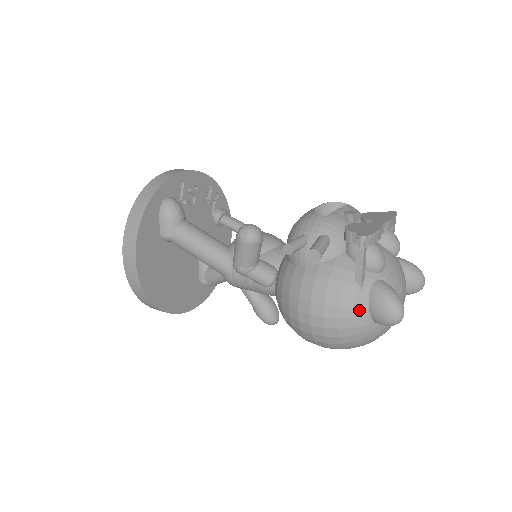
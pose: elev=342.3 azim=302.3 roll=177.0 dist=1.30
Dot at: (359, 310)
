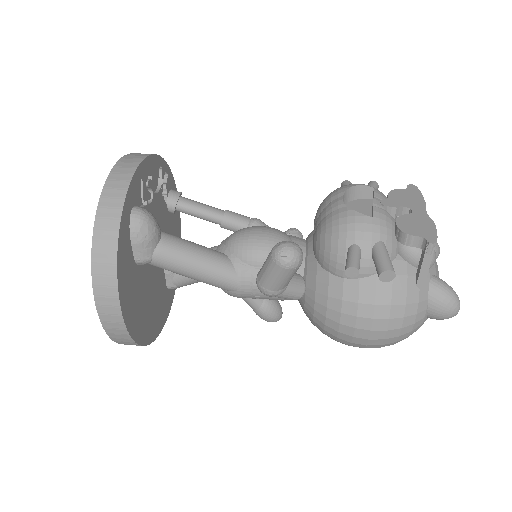
Dot at: (420, 314)
